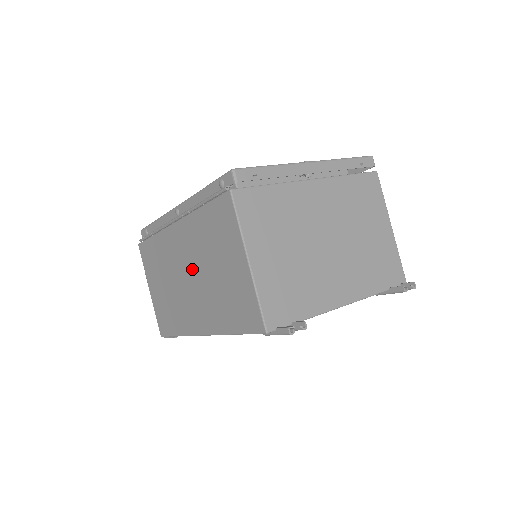
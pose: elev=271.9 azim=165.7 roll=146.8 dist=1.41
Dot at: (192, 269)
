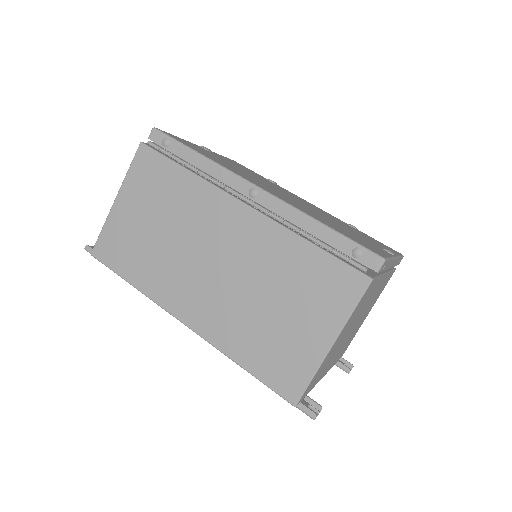
Dot at: (231, 267)
